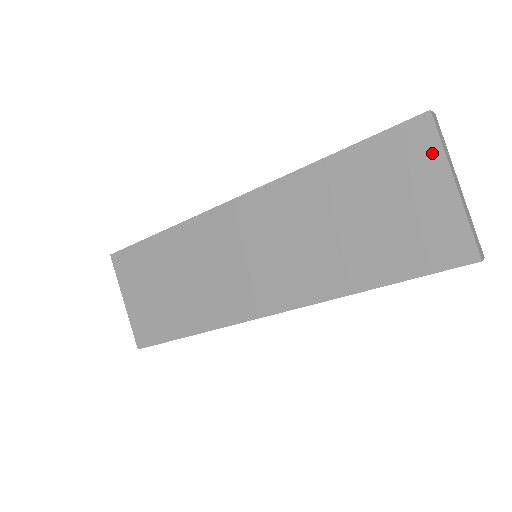
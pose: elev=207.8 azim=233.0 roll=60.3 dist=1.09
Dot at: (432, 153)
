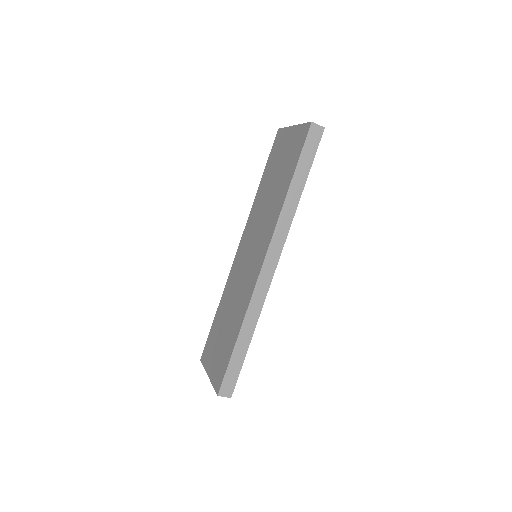
Dot at: (284, 133)
